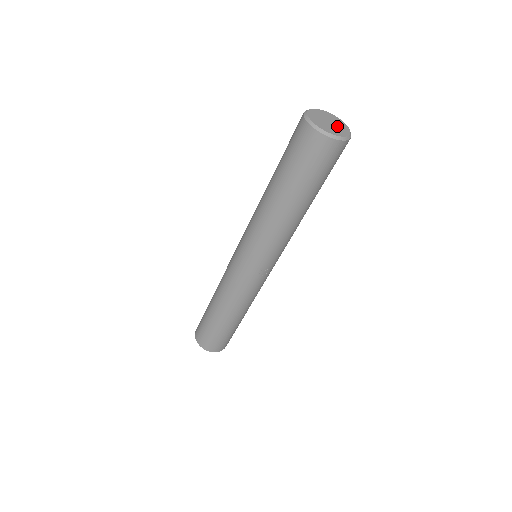
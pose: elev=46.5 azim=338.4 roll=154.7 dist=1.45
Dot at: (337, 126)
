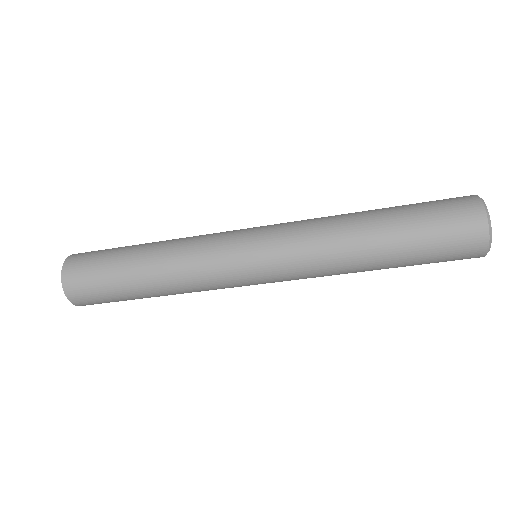
Dot at: occluded
